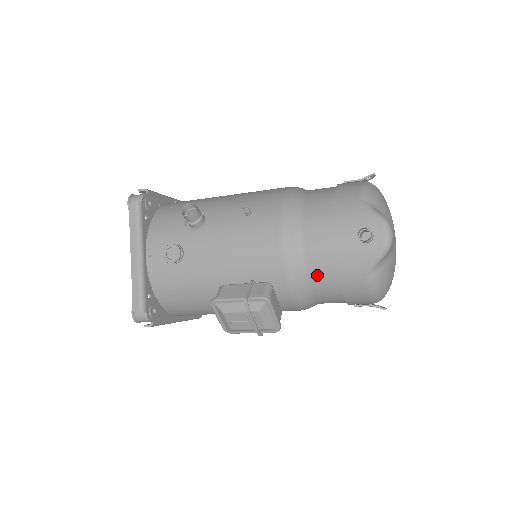
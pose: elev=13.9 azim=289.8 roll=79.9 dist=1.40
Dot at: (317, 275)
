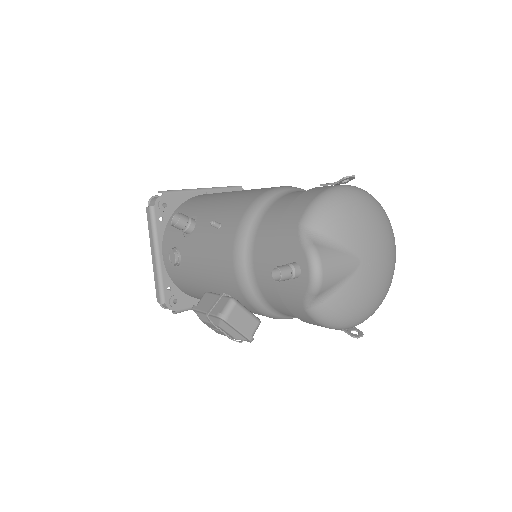
Dot at: (270, 298)
